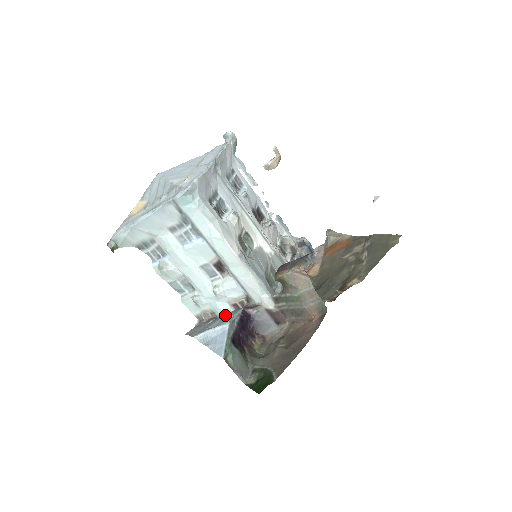
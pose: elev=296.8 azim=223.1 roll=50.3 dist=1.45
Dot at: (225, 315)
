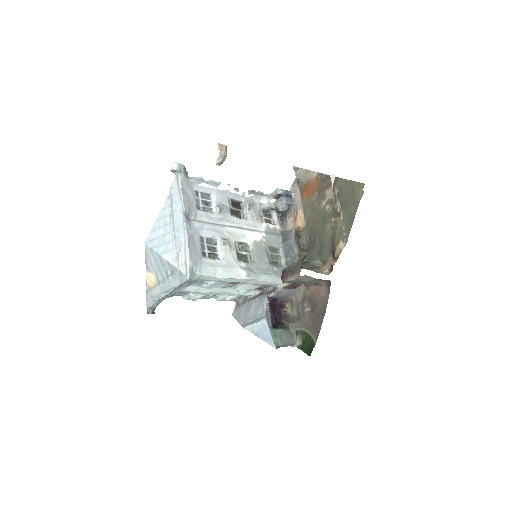
Dot at: (255, 300)
